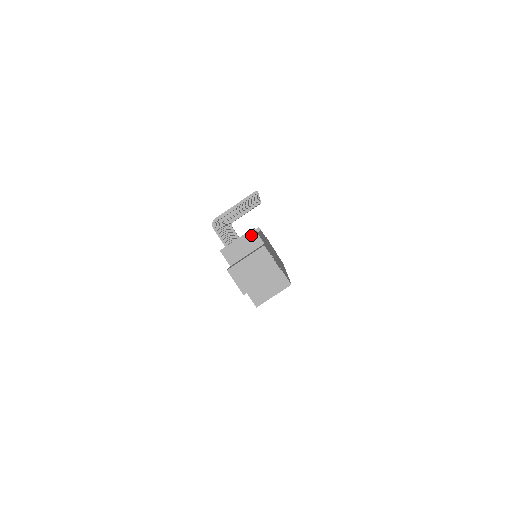
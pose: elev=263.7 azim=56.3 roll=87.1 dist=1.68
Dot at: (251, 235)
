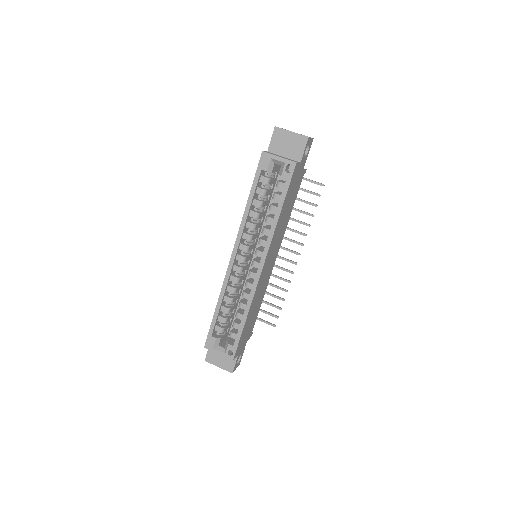
Dot at: occluded
